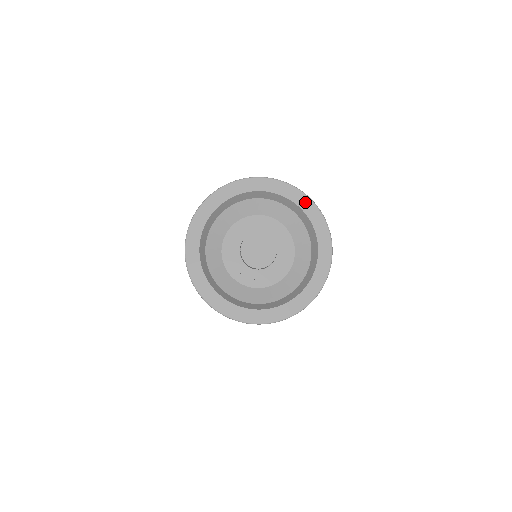
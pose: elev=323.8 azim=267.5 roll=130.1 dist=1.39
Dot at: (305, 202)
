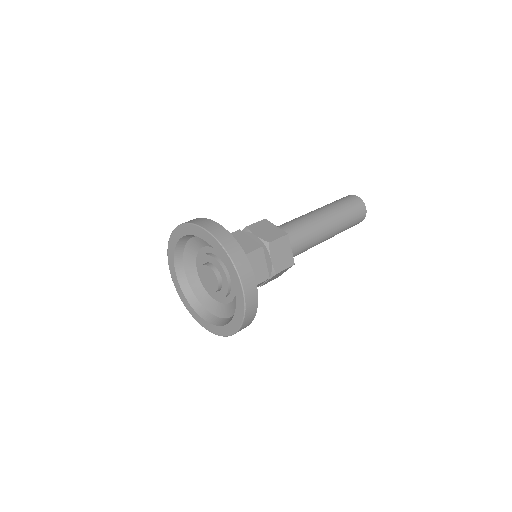
Dot at: (218, 247)
